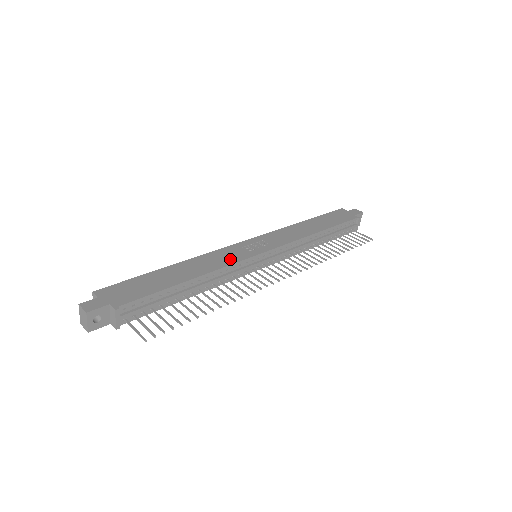
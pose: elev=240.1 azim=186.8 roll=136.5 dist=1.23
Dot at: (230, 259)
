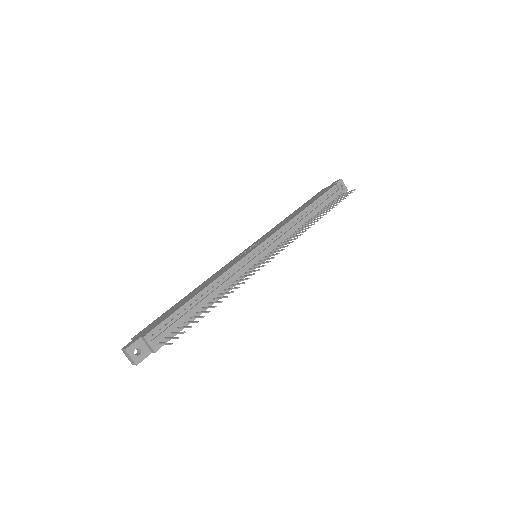
Dot at: (229, 266)
